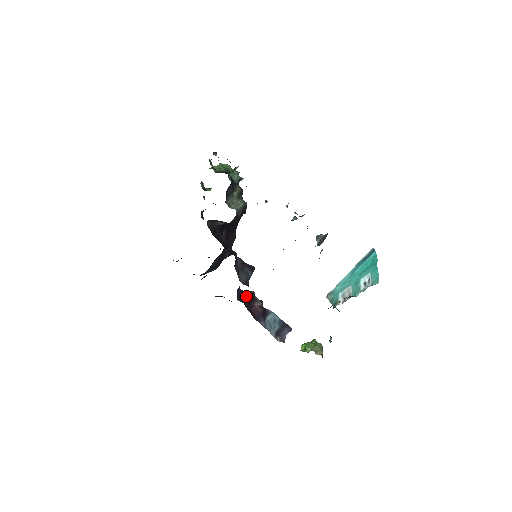
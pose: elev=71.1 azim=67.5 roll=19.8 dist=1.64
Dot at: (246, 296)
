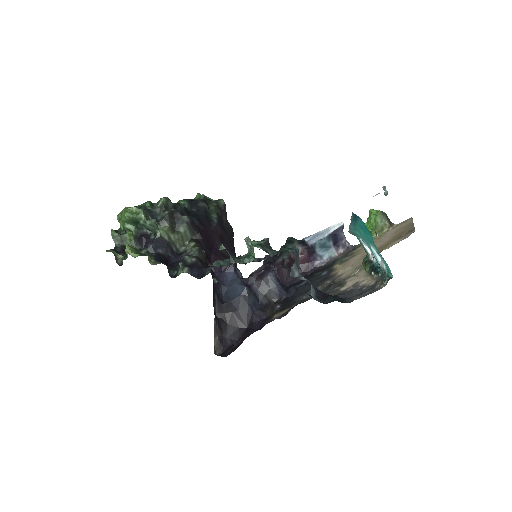
Dot at: (285, 270)
